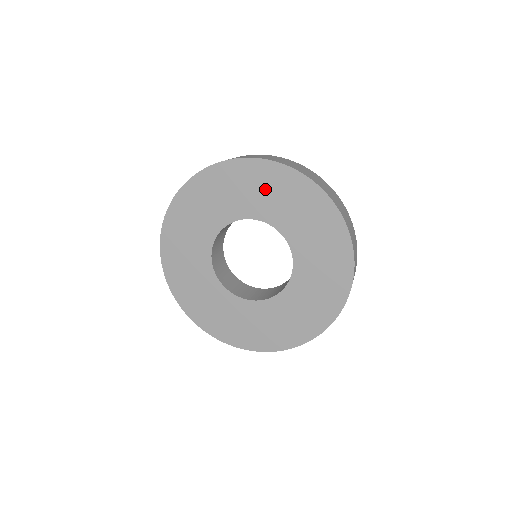
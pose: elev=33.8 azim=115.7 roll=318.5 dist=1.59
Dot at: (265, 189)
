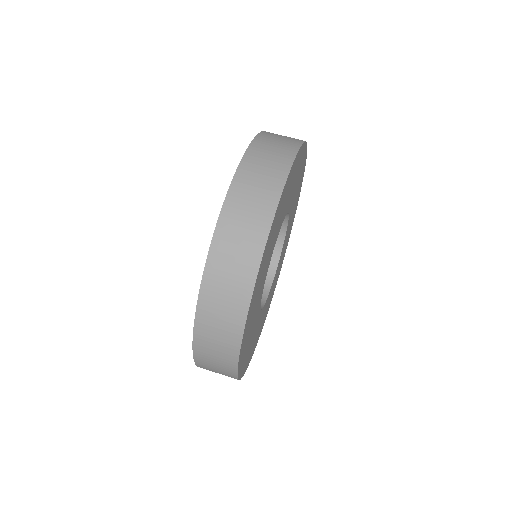
Dot at: occluded
